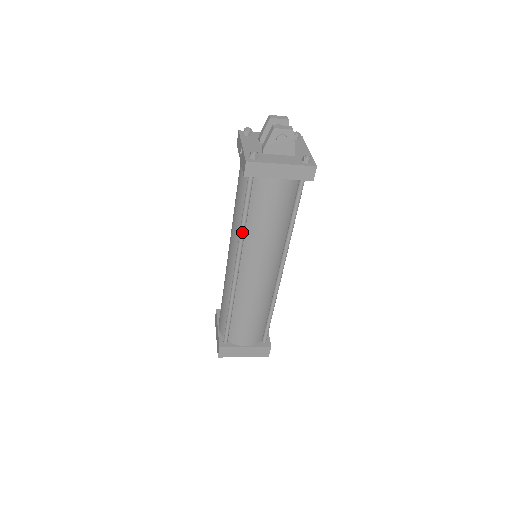
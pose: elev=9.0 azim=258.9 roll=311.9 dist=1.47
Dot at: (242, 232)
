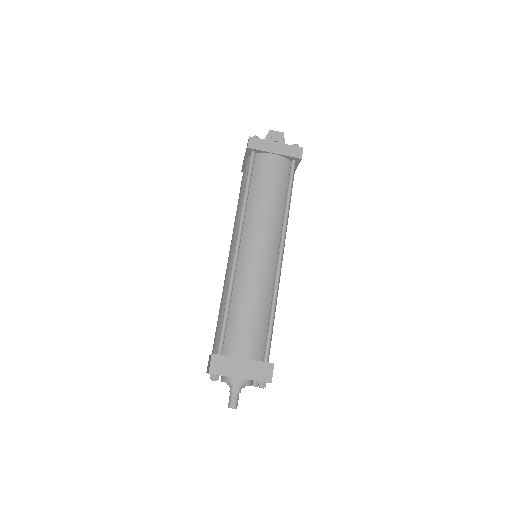
Dot at: (244, 203)
